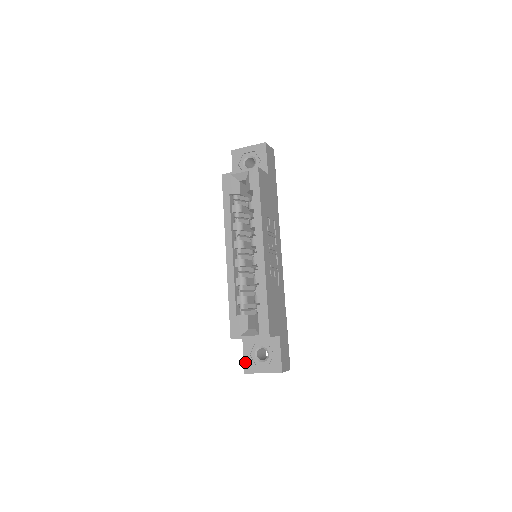
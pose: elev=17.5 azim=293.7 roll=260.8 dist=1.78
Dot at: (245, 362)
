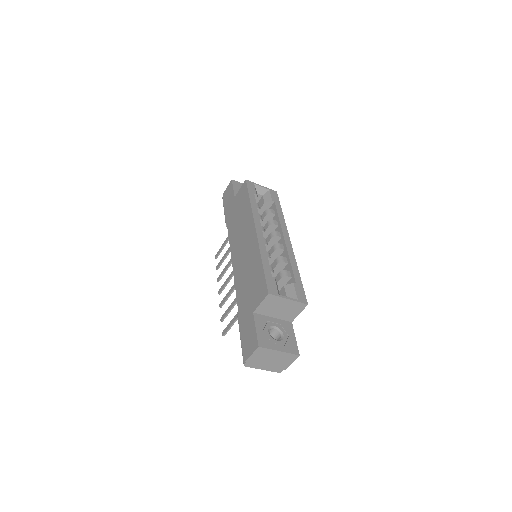
Dot at: (259, 335)
